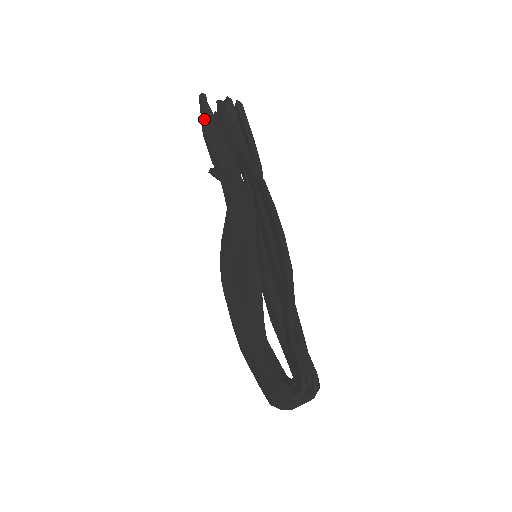
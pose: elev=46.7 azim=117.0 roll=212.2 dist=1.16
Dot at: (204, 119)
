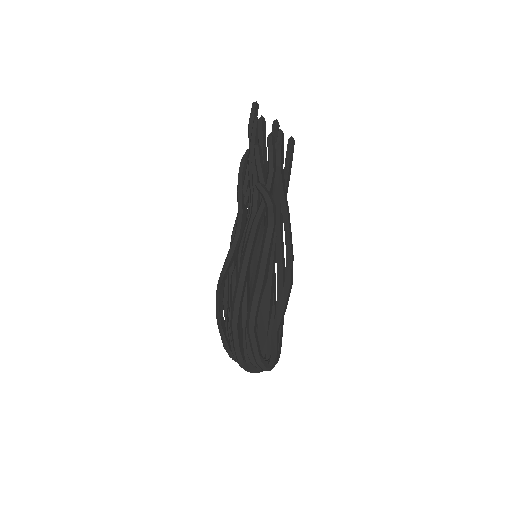
Dot at: (256, 130)
